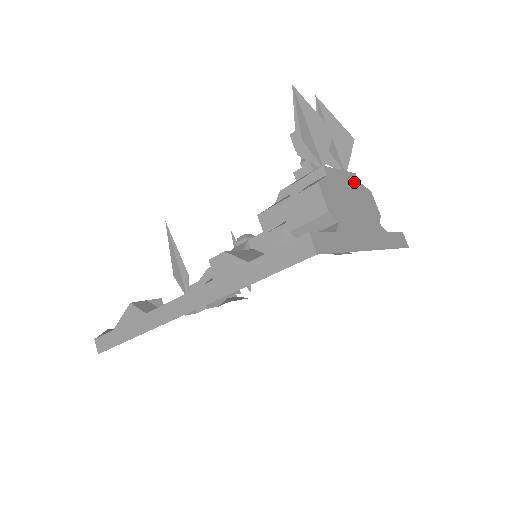
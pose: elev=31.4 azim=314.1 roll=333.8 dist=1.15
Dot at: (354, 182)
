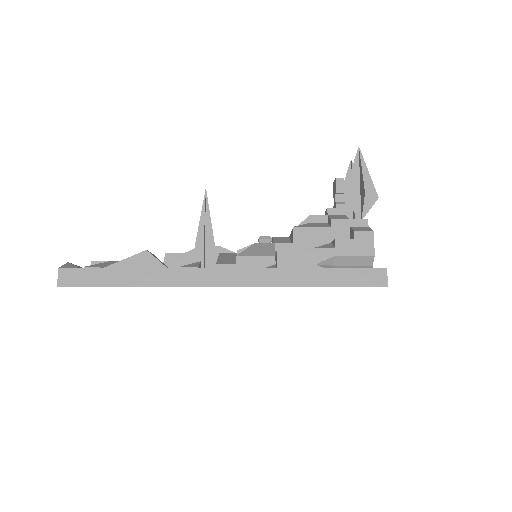
Dot at: occluded
